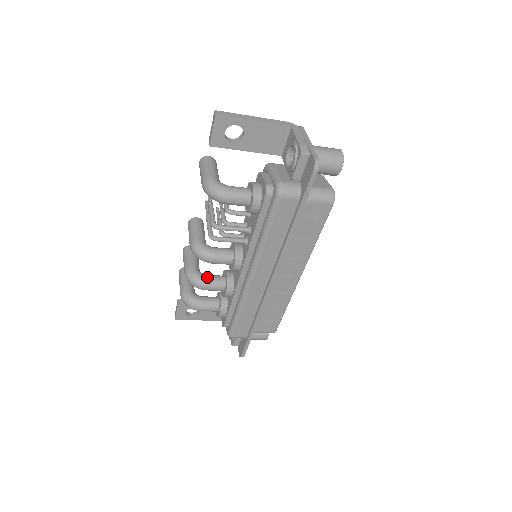
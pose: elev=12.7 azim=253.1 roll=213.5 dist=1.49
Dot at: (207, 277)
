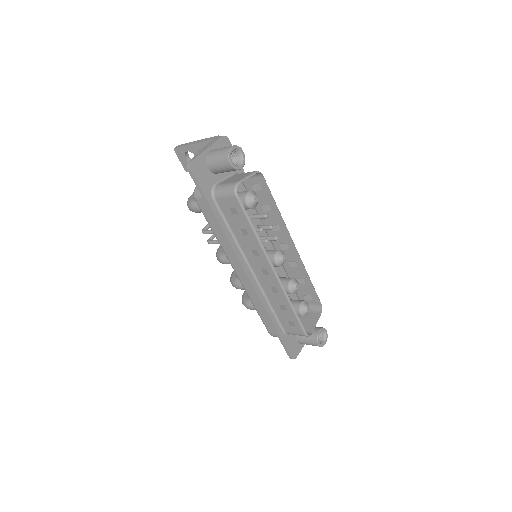
Dot at: (237, 278)
